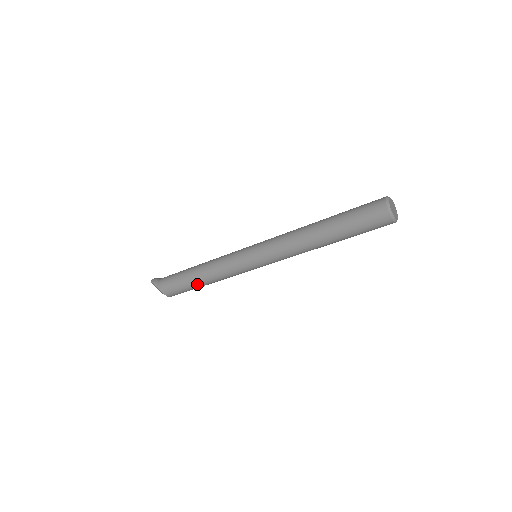
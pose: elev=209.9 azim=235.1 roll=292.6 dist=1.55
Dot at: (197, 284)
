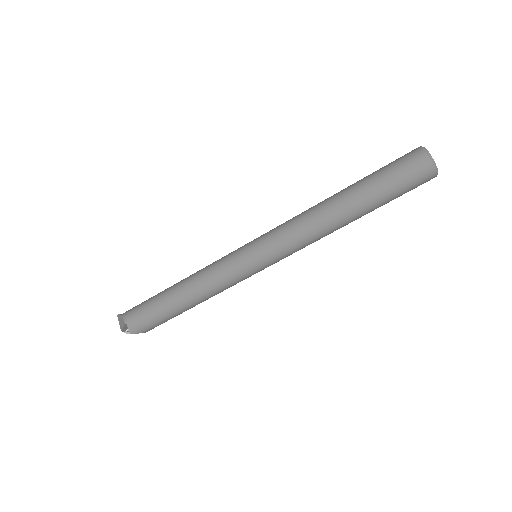
Dot at: (171, 298)
